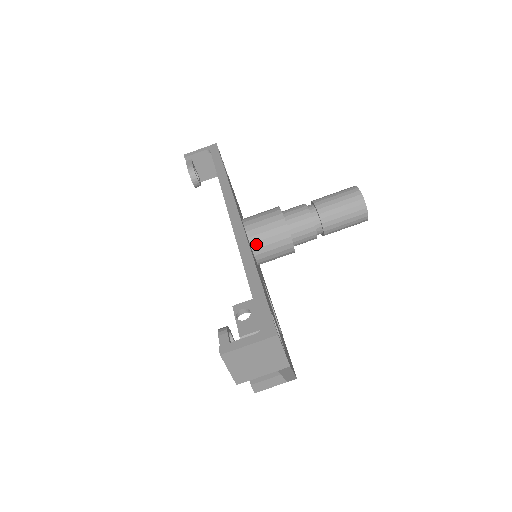
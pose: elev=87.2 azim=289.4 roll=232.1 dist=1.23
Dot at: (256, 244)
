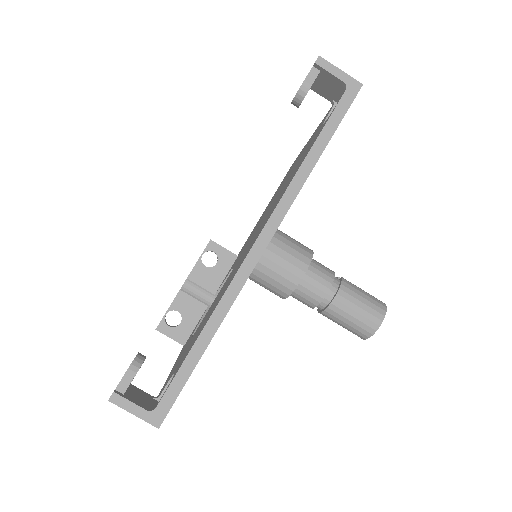
Dot at: (254, 276)
